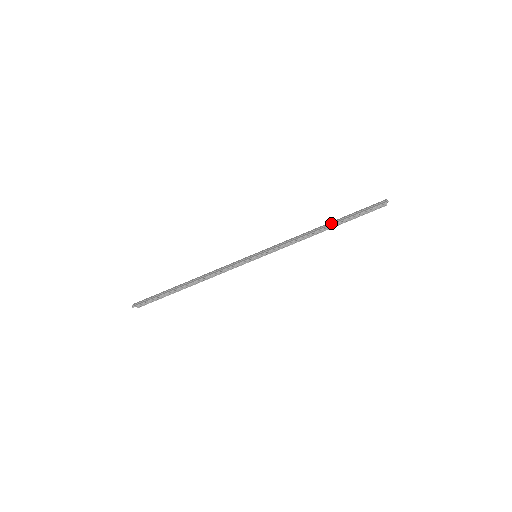
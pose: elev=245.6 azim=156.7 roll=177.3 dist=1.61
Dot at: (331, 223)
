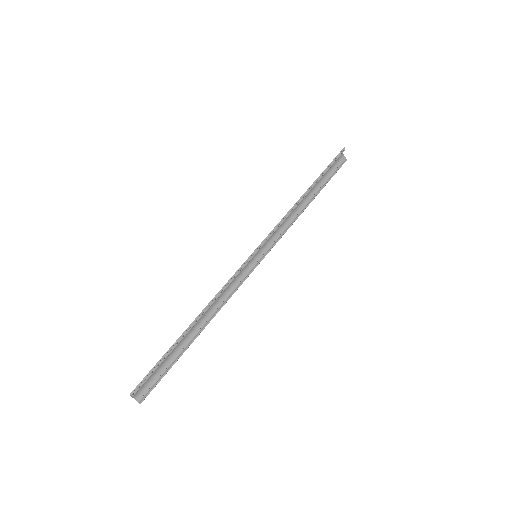
Dot at: (309, 188)
